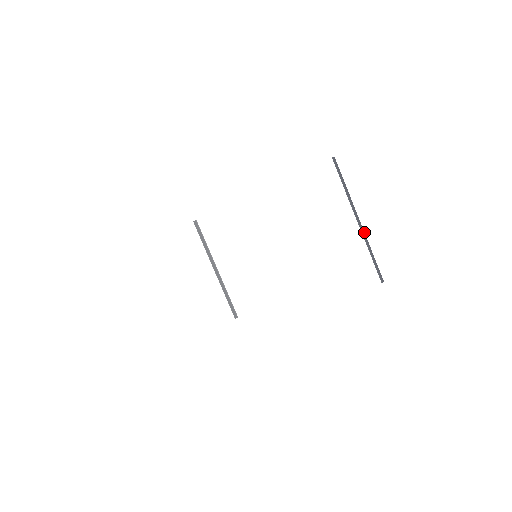
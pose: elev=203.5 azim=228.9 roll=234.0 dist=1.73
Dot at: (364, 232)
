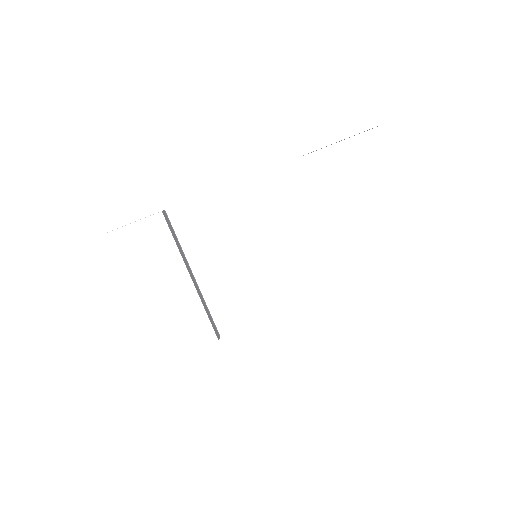
Dot at: occluded
